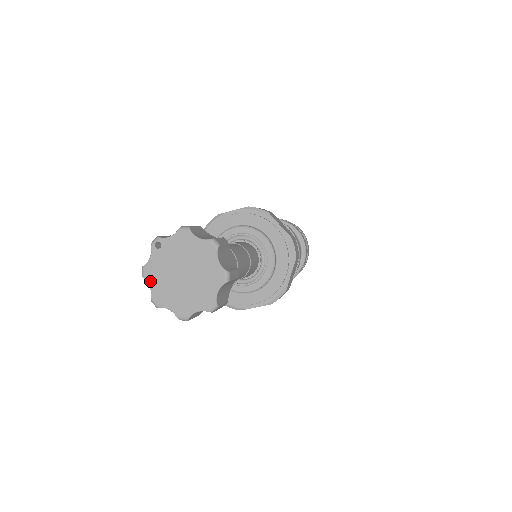
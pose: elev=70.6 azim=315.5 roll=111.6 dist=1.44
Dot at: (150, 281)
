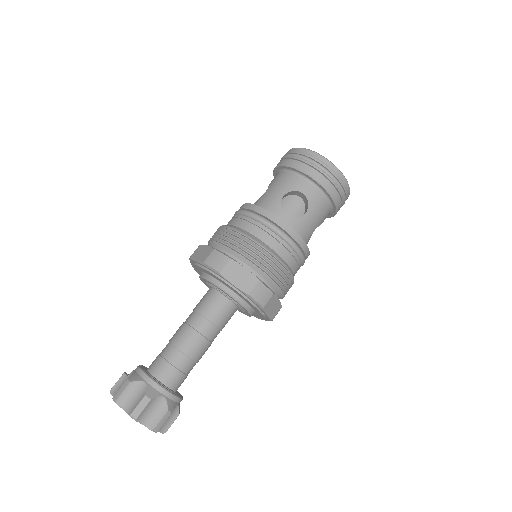
Dot at: occluded
